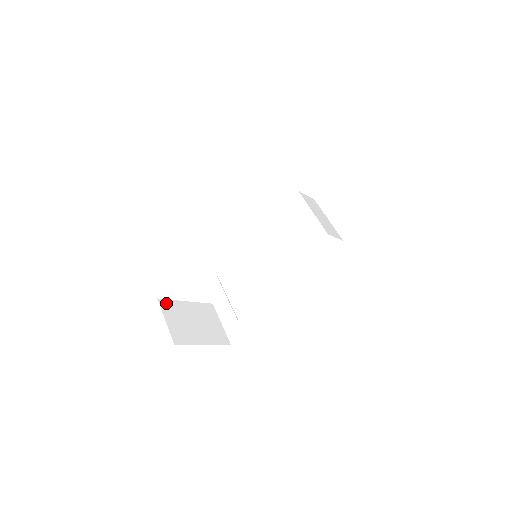
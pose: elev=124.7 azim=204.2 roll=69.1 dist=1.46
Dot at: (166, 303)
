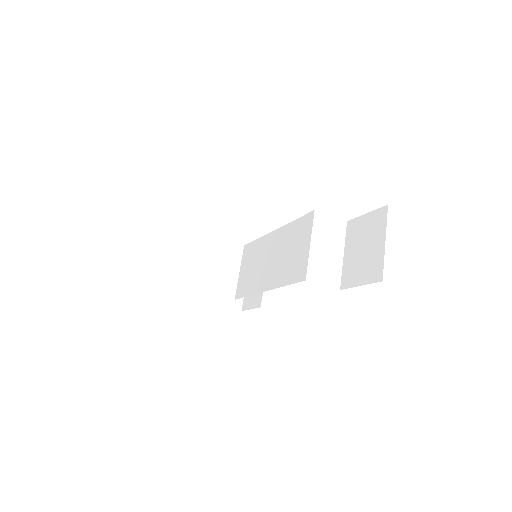
Dot at: (192, 249)
